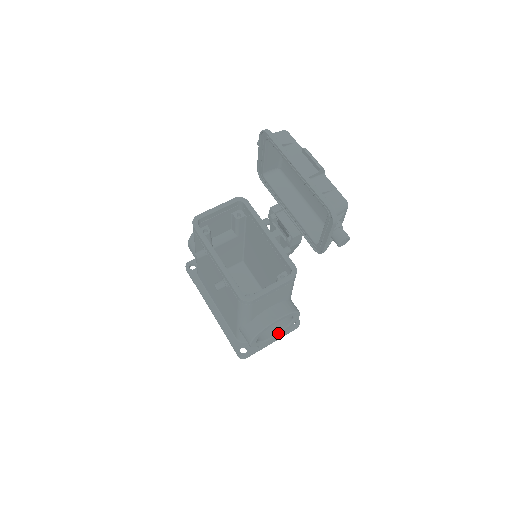
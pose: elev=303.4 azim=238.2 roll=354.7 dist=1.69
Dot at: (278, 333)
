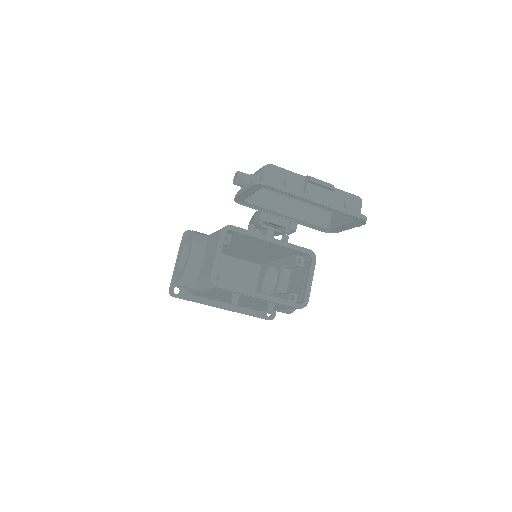
Dot at: occluded
